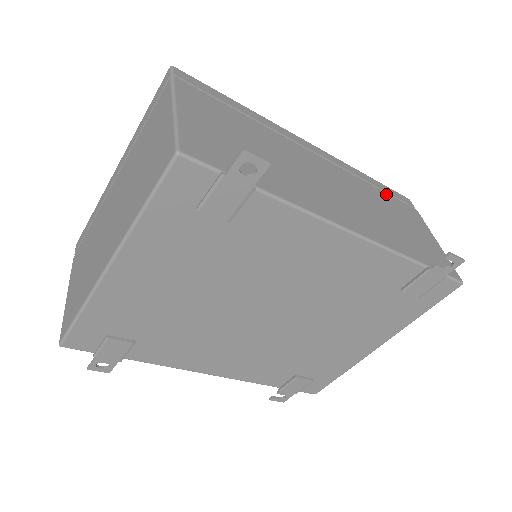
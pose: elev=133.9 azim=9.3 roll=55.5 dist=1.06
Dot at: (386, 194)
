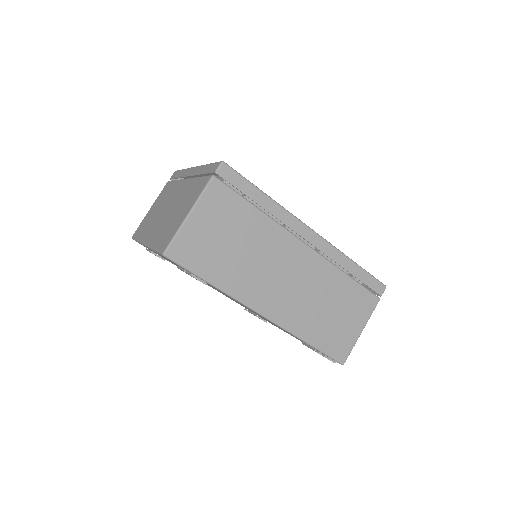
Dot at: (354, 283)
